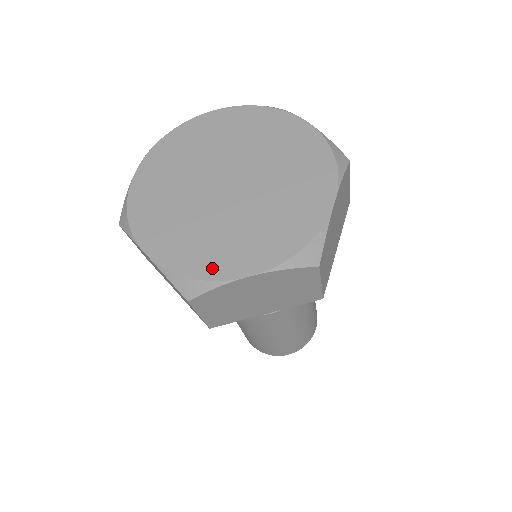
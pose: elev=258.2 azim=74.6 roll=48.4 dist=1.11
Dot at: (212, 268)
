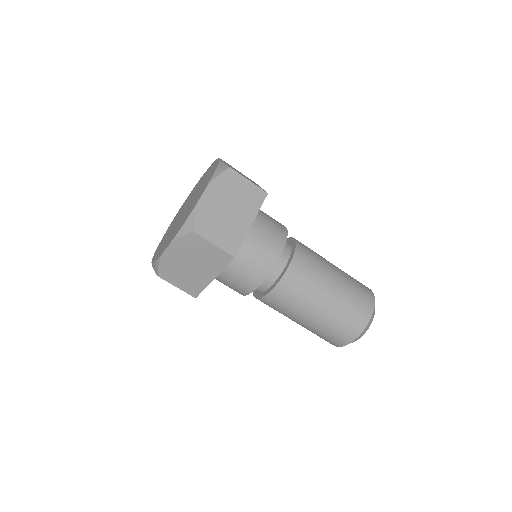
Dot at: (160, 254)
